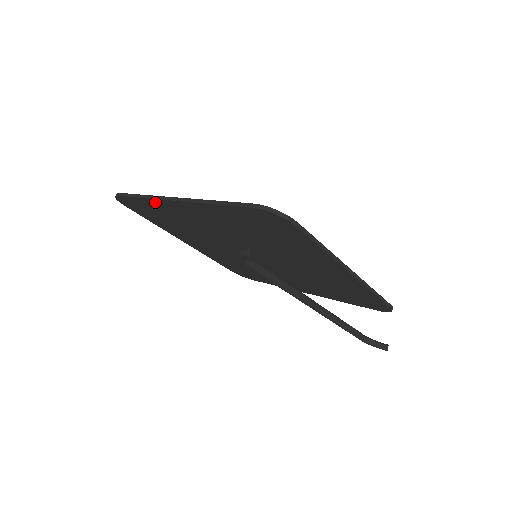
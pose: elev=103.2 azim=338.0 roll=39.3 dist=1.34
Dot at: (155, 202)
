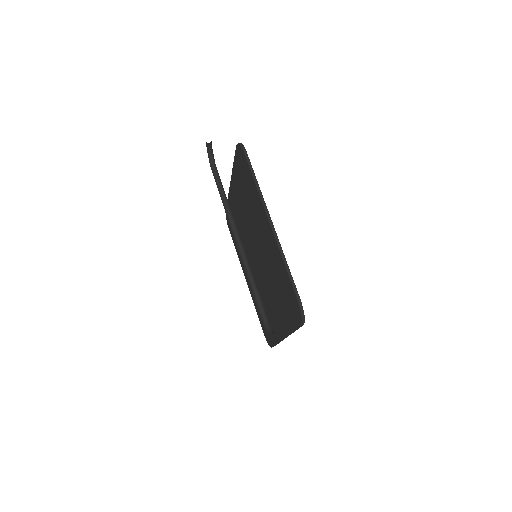
Dot at: (230, 199)
